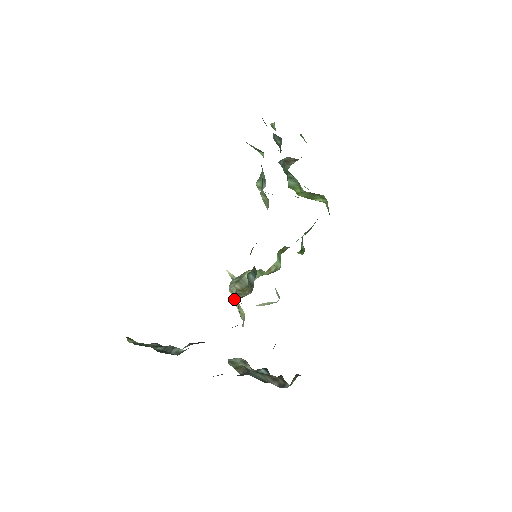
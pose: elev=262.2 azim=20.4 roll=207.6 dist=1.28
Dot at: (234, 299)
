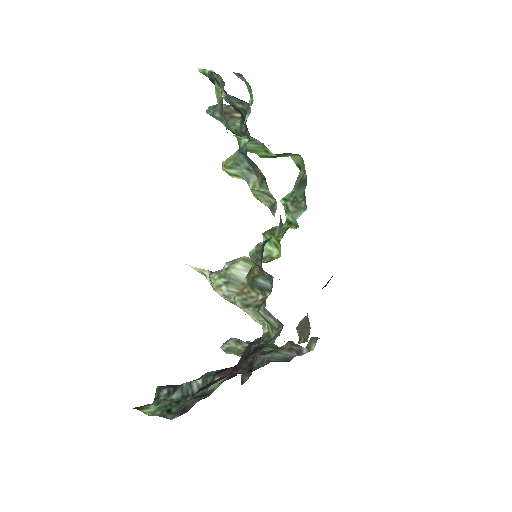
Dot at: (245, 309)
